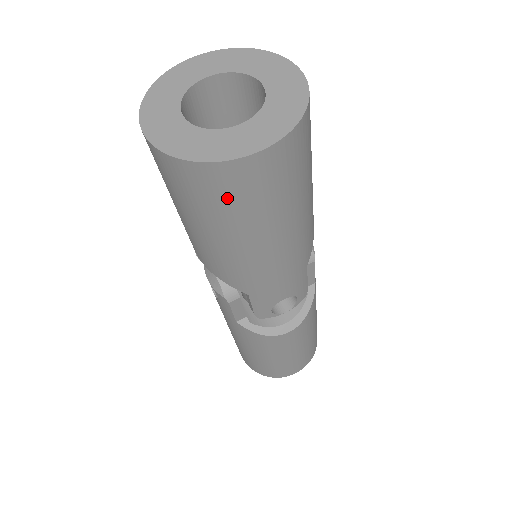
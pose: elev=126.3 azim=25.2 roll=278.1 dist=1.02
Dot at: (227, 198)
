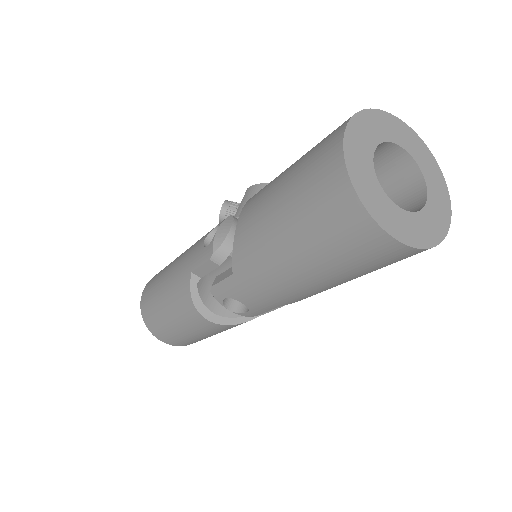
Dot at: (330, 225)
